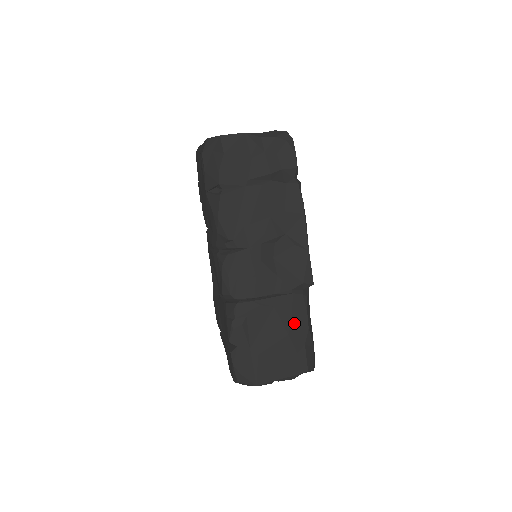
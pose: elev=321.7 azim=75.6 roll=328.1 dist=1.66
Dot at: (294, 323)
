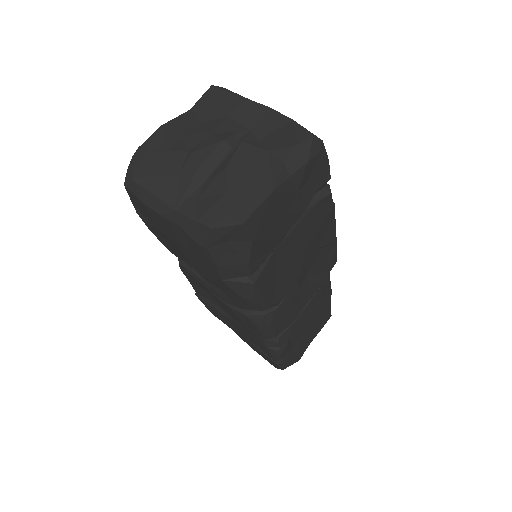
Dot at: (323, 301)
